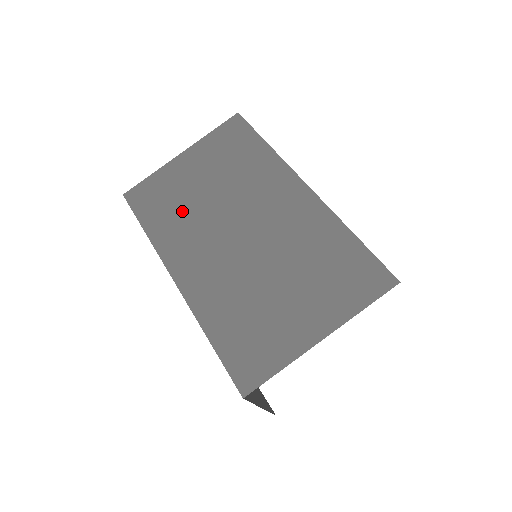
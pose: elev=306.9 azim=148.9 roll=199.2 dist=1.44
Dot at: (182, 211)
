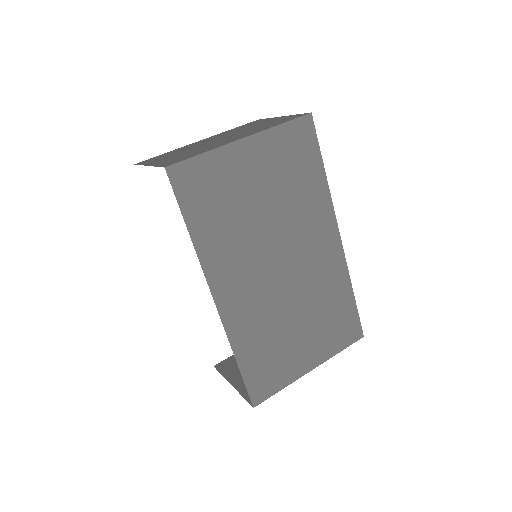
Dot at: (234, 223)
